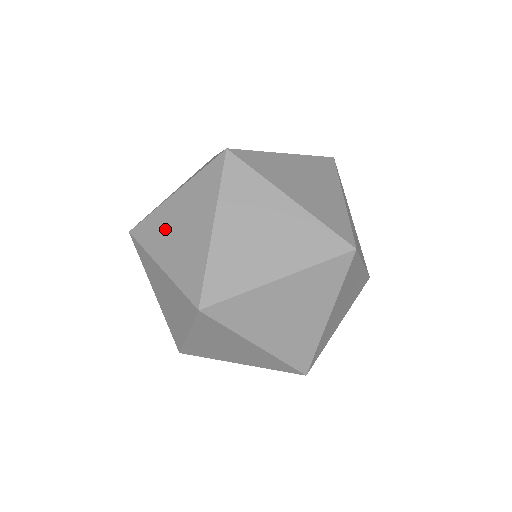
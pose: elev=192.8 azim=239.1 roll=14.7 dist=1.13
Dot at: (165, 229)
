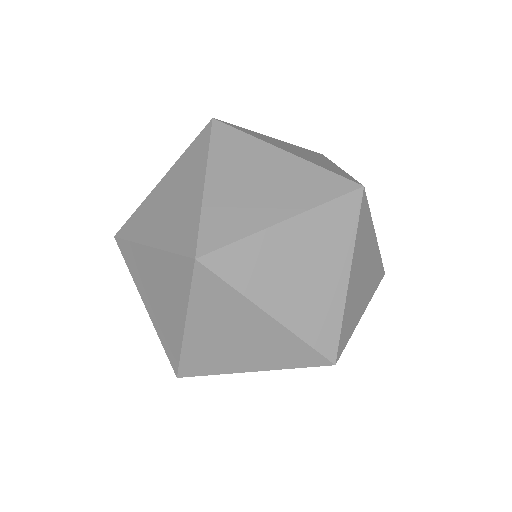
Dot at: (153, 212)
